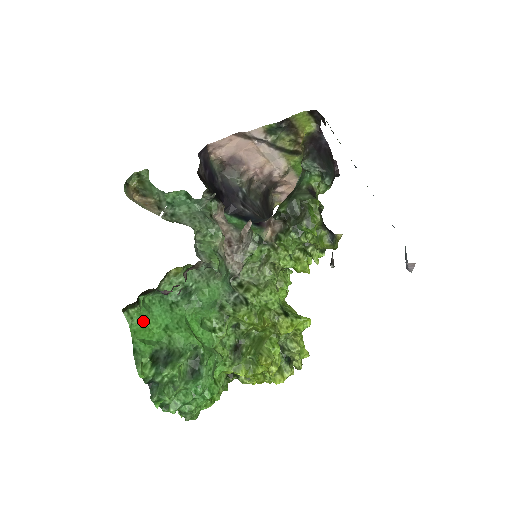
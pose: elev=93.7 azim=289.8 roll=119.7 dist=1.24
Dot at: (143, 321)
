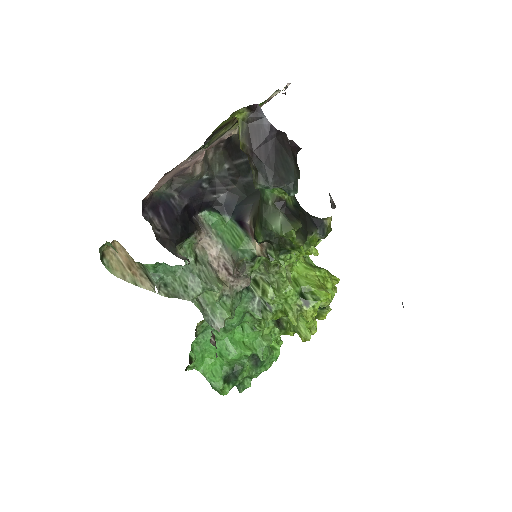
Dot at: (202, 360)
